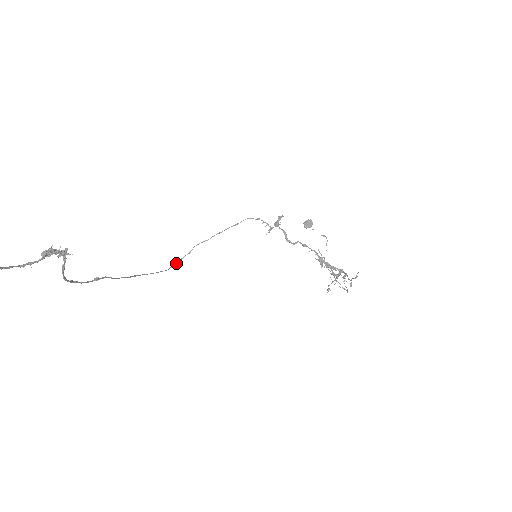
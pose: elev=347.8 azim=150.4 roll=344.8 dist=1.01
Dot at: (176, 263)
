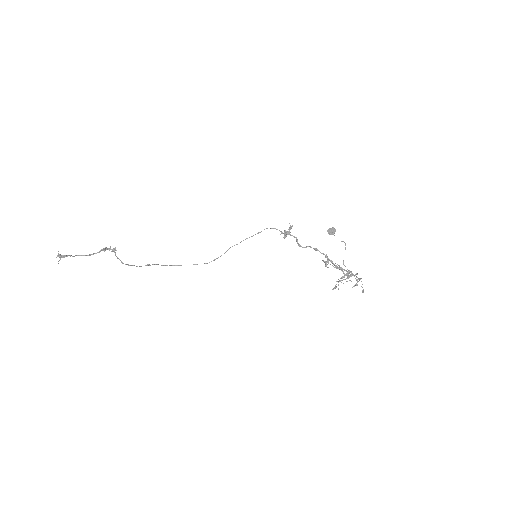
Dot at: (215, 259)
